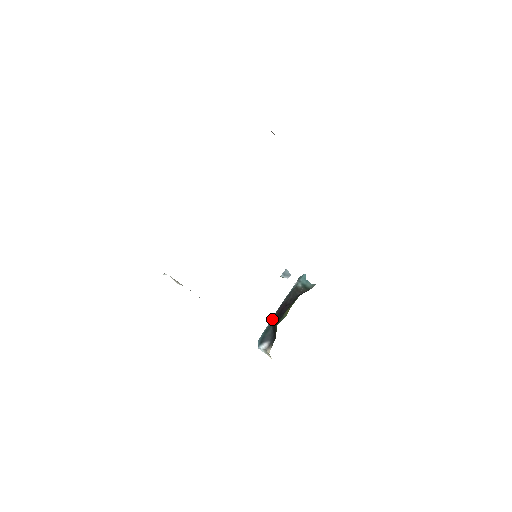
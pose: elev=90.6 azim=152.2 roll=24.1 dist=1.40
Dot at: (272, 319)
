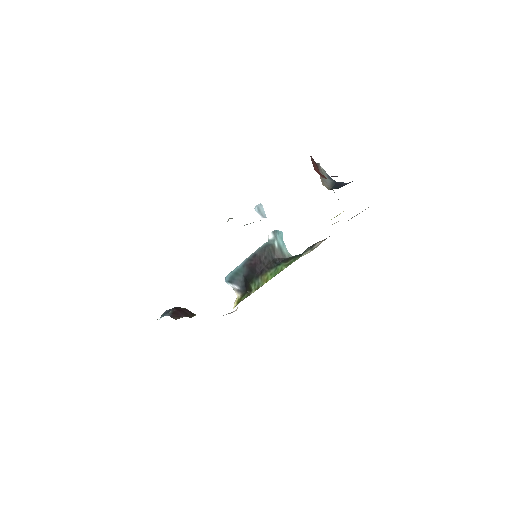
Dot at: (243, 264)
